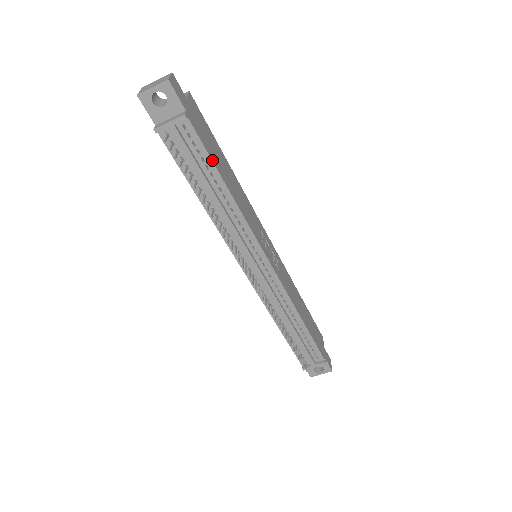
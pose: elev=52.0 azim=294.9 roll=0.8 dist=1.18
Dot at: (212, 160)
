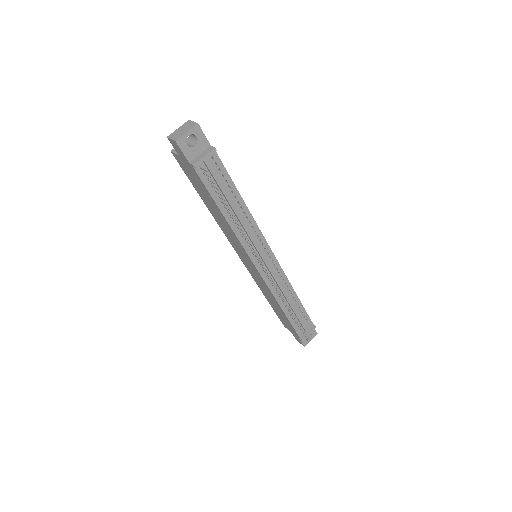
Dot at: occluded
